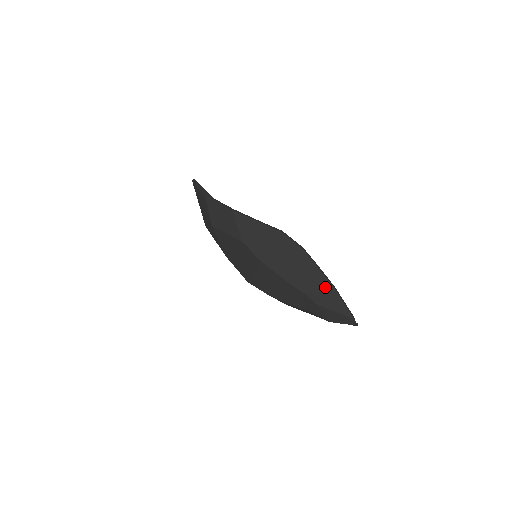
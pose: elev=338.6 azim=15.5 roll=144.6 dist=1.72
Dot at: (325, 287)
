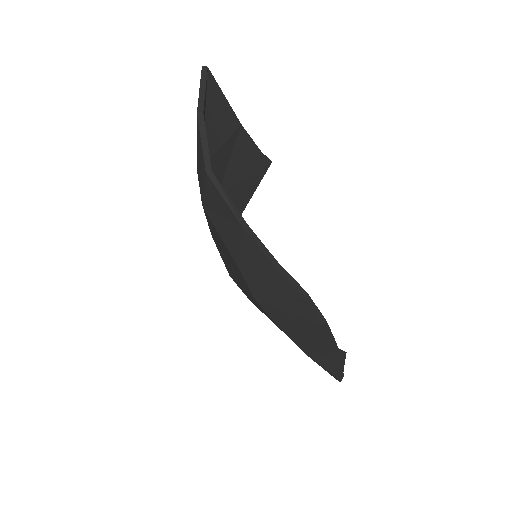
Dot at: (328, 353)
